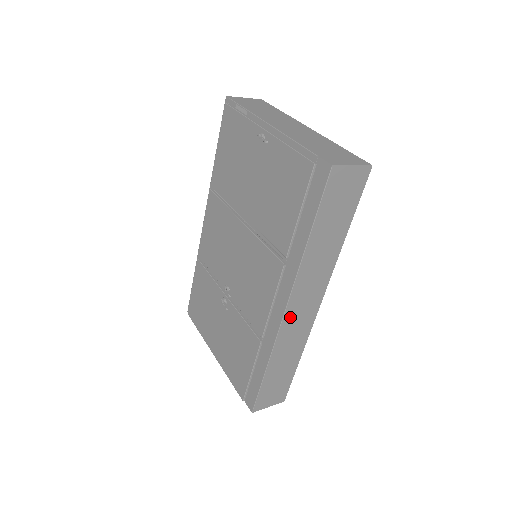
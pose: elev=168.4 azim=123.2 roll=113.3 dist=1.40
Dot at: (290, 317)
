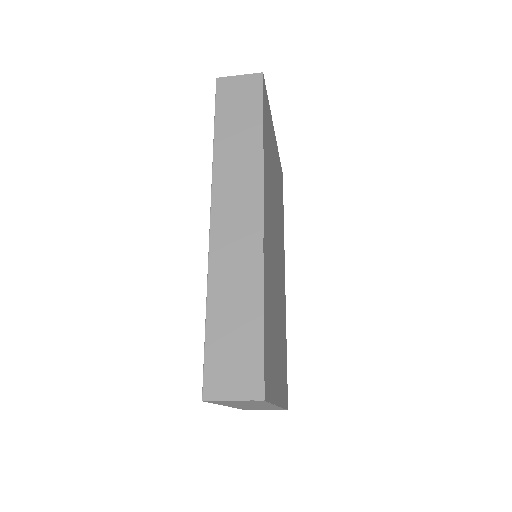
Dot at: (221, 226)
